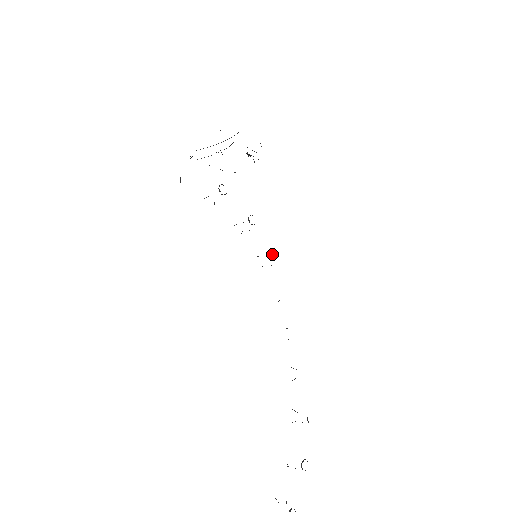
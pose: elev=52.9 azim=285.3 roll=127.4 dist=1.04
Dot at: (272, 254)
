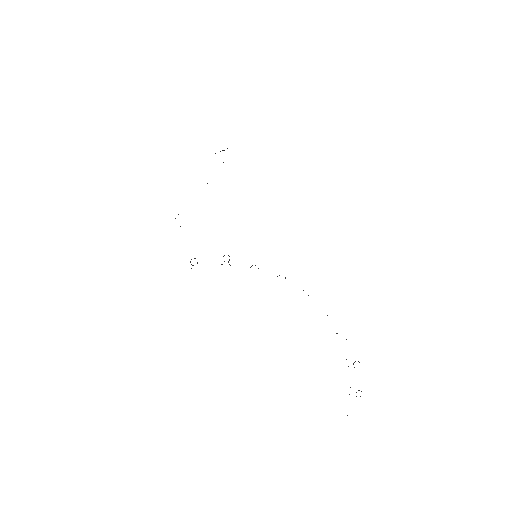
Dot at: (255, 265)
